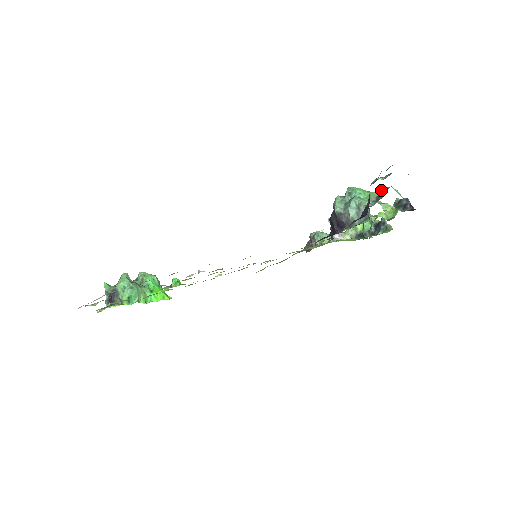
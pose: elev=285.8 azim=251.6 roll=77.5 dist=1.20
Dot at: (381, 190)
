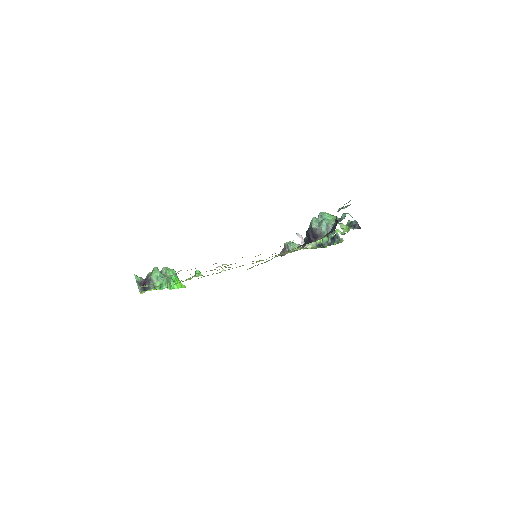
Dot at: (342, 215)
